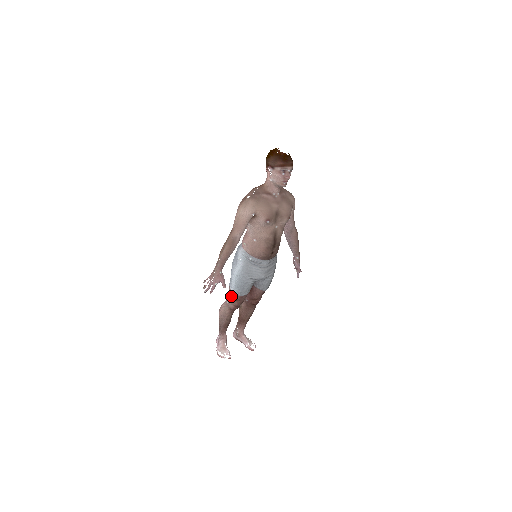
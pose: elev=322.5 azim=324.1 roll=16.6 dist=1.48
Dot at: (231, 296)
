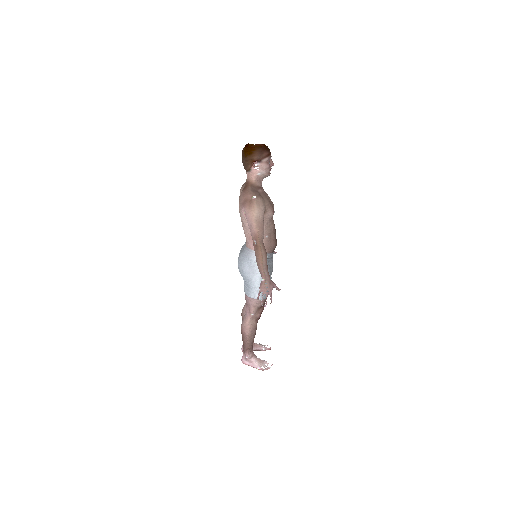
Dot at: (257, 305)
